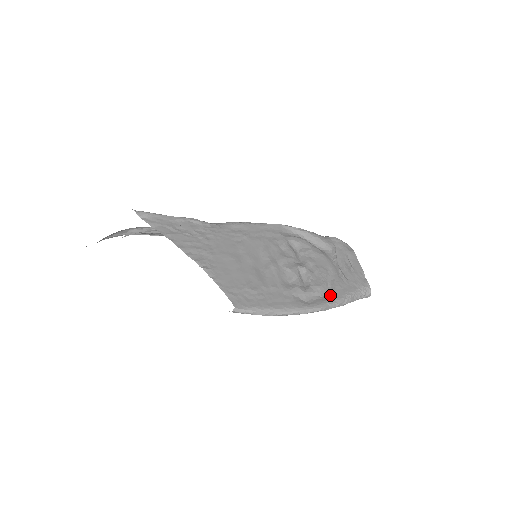
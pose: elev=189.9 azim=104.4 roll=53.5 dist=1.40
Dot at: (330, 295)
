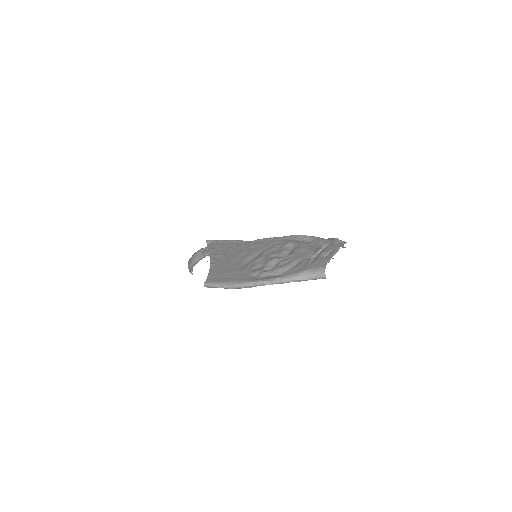
Dot at: (282, 274)
